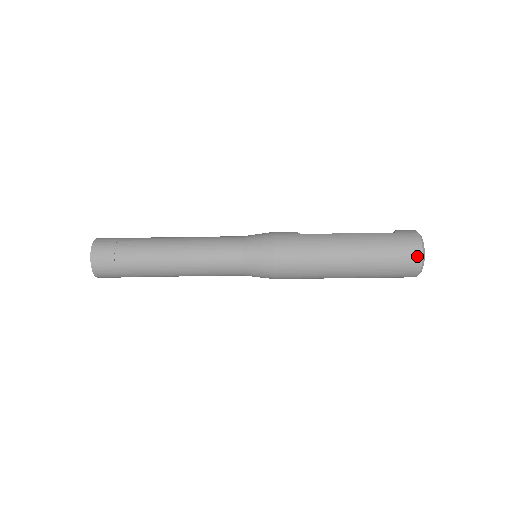
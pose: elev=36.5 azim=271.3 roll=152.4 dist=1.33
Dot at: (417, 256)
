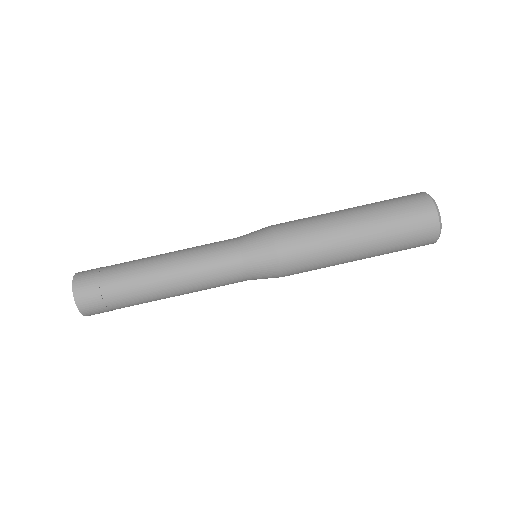
Dot at: (422, 195)
